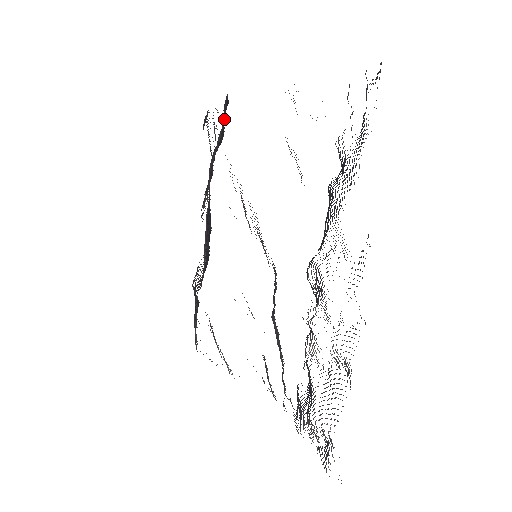
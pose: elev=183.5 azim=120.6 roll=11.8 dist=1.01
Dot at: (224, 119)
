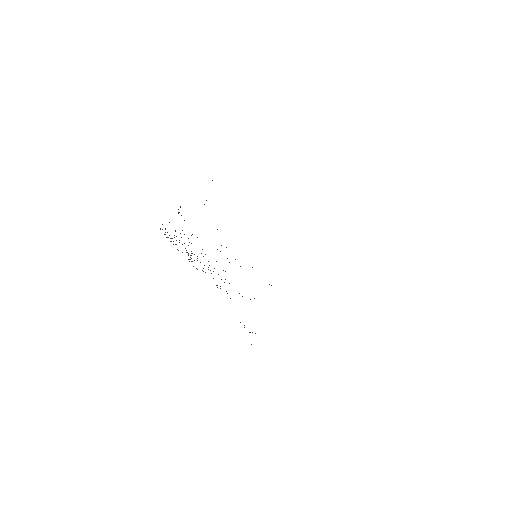
Dot at: occluded
